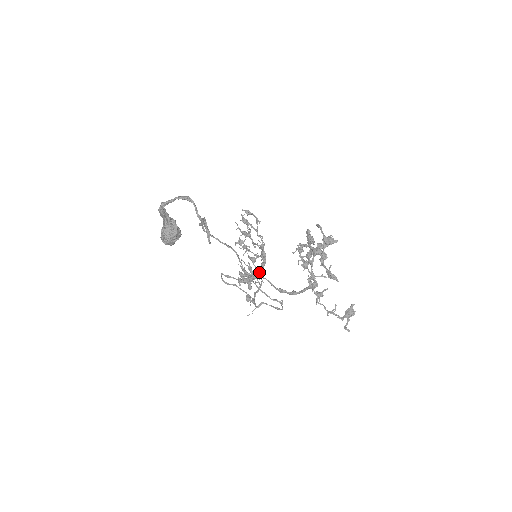
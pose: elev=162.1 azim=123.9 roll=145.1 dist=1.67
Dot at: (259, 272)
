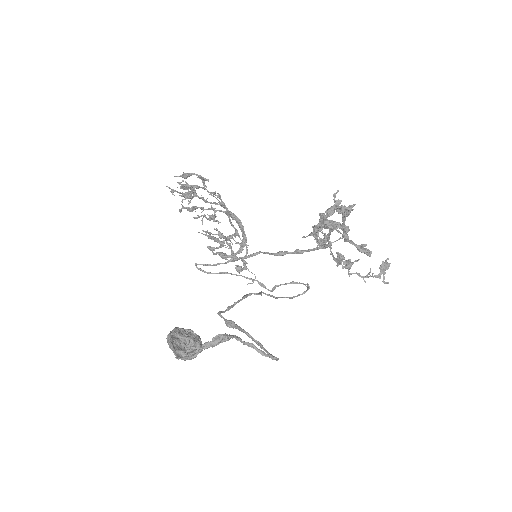
Dot at: (244, 245)
